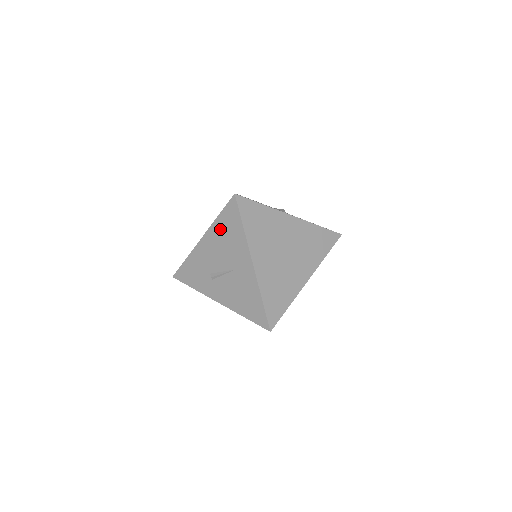
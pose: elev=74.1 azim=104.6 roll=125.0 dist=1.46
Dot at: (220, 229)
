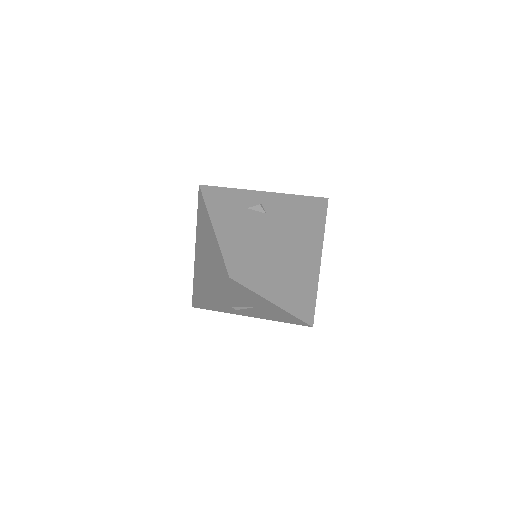
Dot at: (226, 292)
